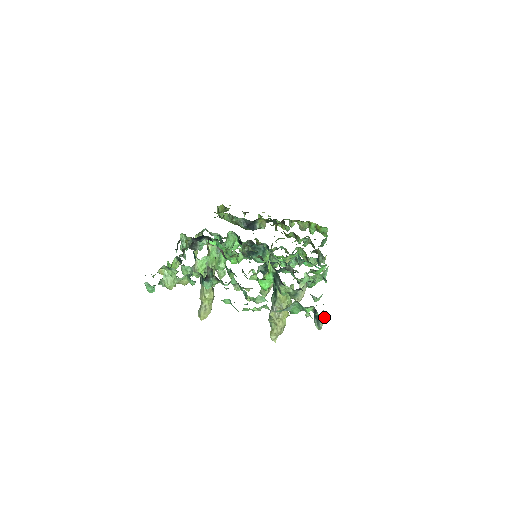
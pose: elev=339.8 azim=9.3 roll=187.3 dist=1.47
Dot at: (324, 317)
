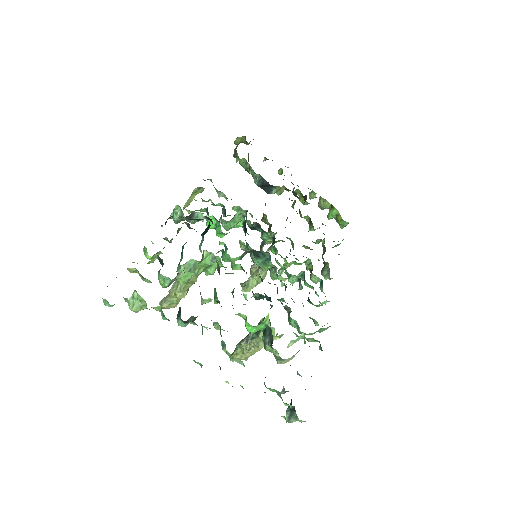
Dot at: (300, 421)
